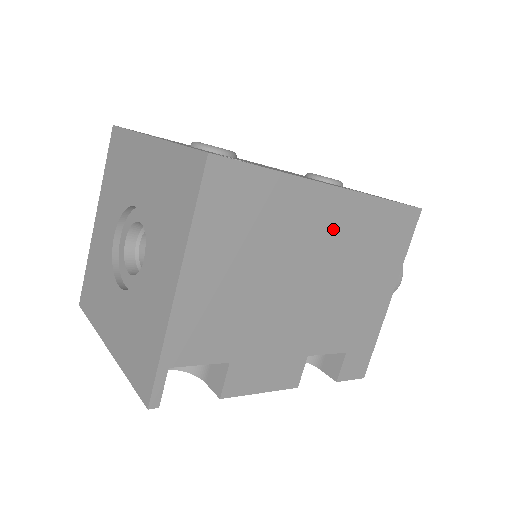
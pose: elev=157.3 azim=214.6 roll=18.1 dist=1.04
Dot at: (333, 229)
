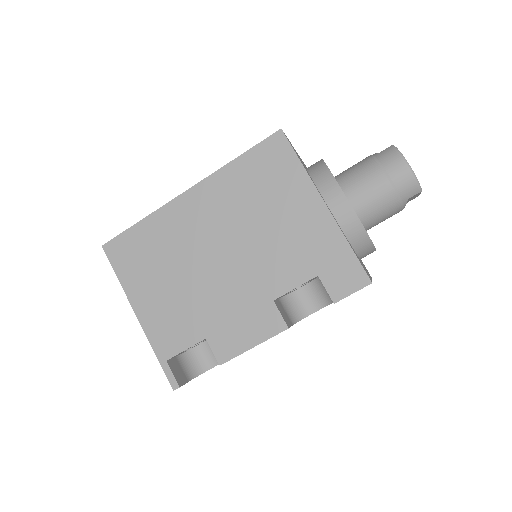
Dot at: (208, 212)
